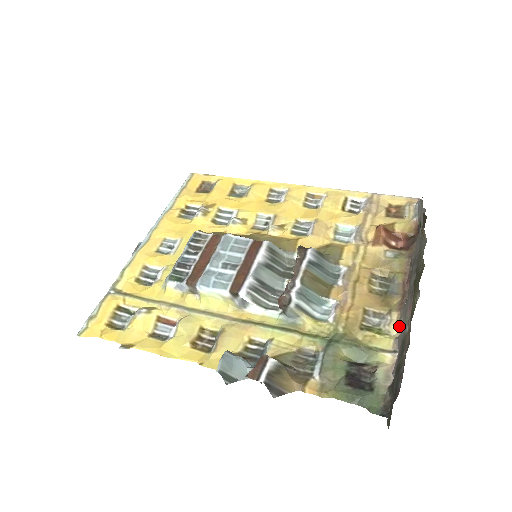
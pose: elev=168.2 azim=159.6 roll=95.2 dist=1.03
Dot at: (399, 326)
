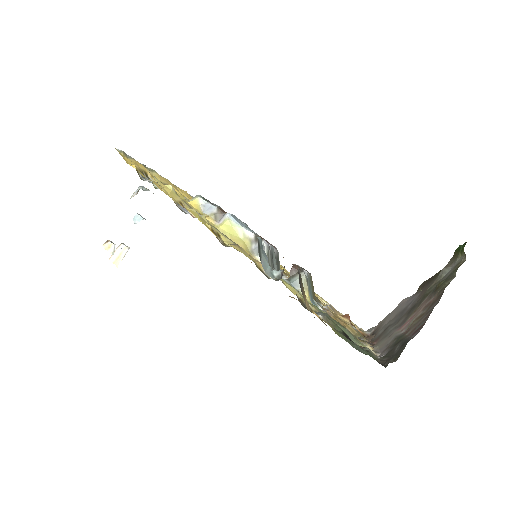
Dot at: (374, 349)
